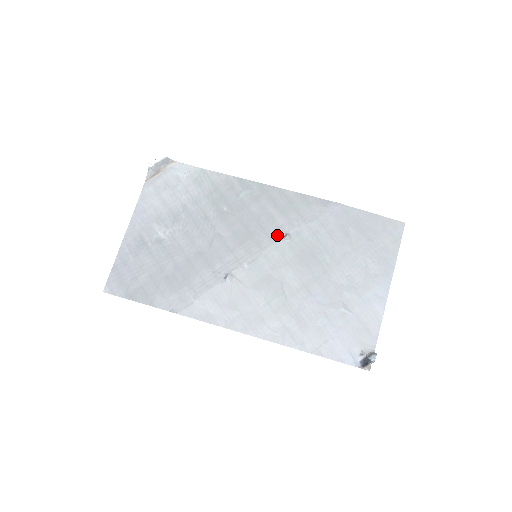
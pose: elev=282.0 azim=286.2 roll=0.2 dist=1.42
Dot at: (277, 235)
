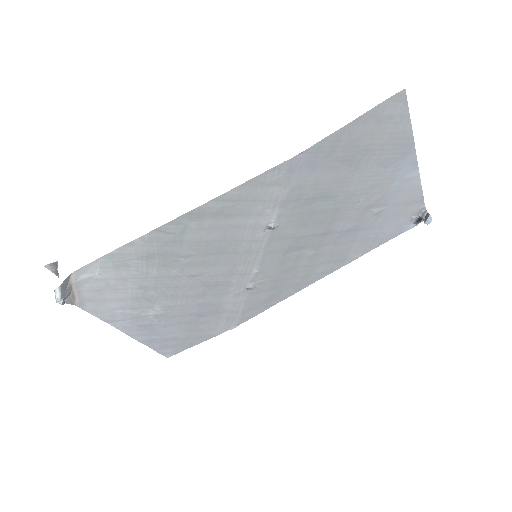
Dot at: (260, 234)
